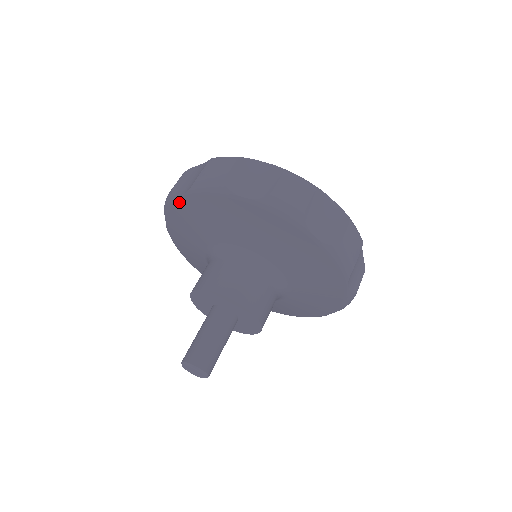
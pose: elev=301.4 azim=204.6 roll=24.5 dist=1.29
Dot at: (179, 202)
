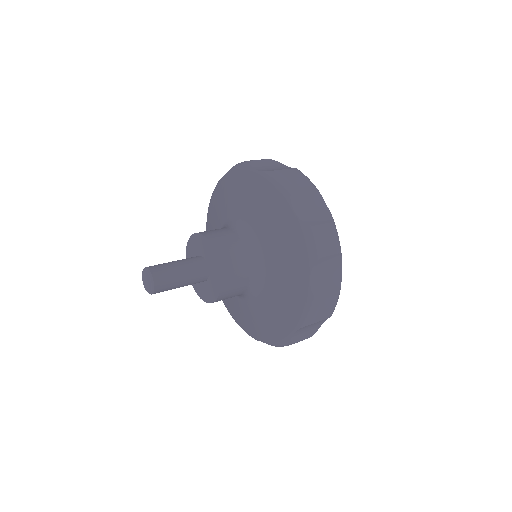
Dot at: (207, 225)
